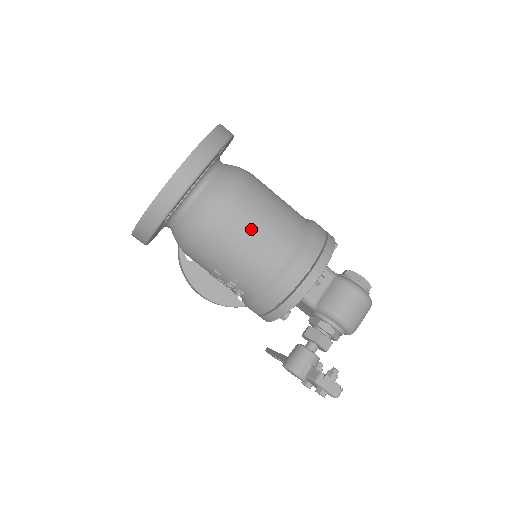
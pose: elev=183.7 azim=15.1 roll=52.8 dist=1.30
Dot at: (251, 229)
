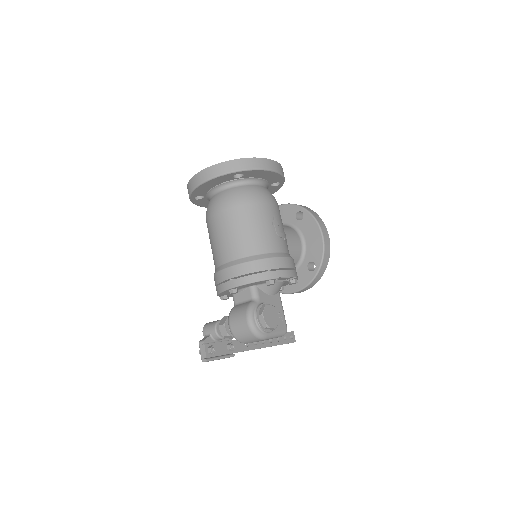
Dot at: (218, 232)
